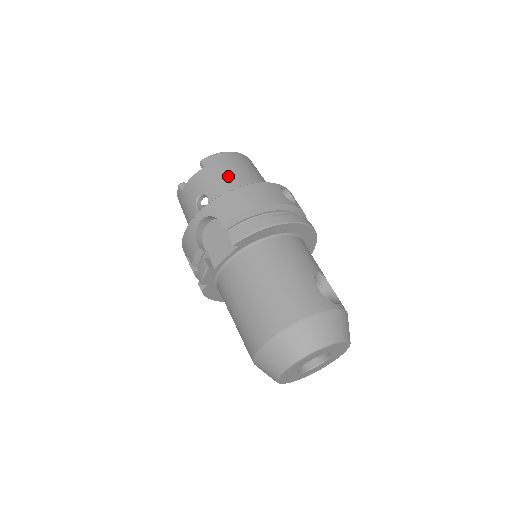
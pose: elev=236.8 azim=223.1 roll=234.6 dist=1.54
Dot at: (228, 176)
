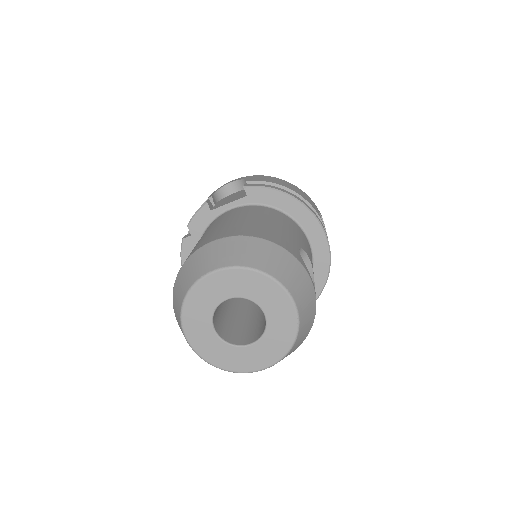
Dot at: occluded
